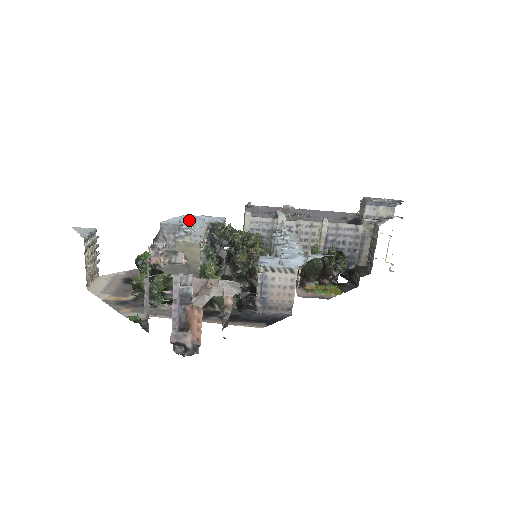
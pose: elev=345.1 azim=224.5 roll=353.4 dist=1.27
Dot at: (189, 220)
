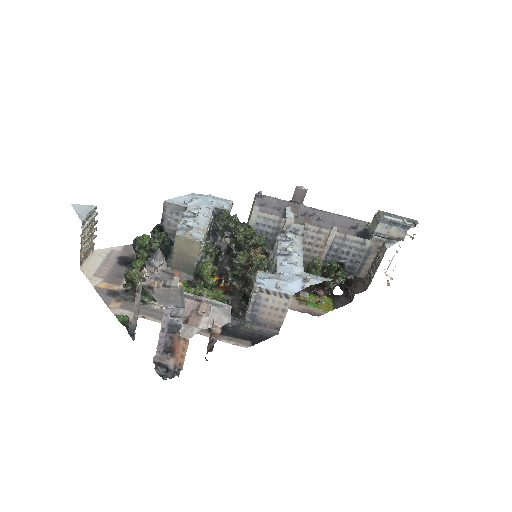
Dot at: (195, 202)
